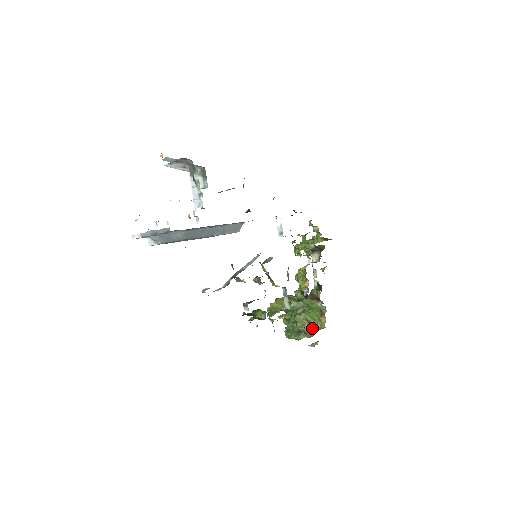
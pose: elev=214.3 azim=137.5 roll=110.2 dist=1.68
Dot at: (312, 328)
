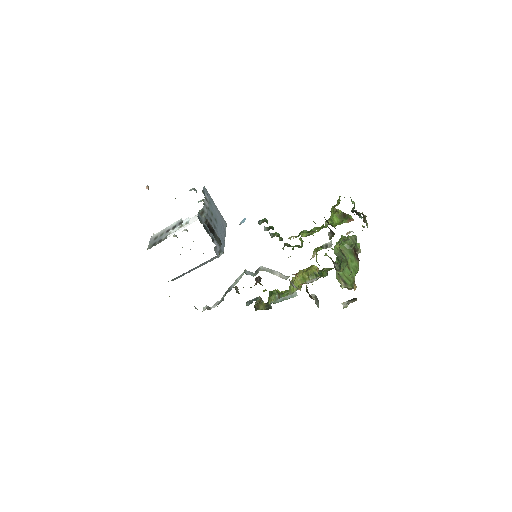
Dot at: (348, 287)
